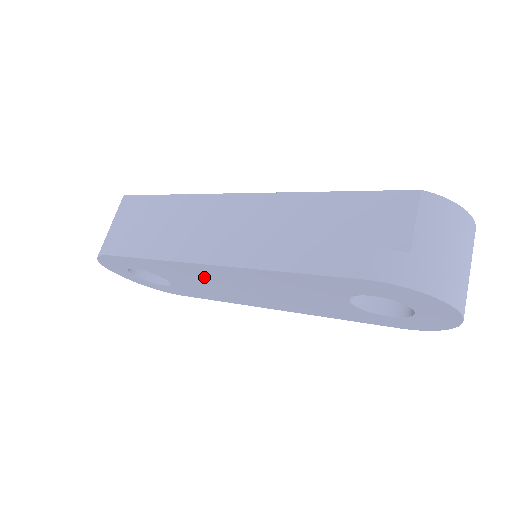
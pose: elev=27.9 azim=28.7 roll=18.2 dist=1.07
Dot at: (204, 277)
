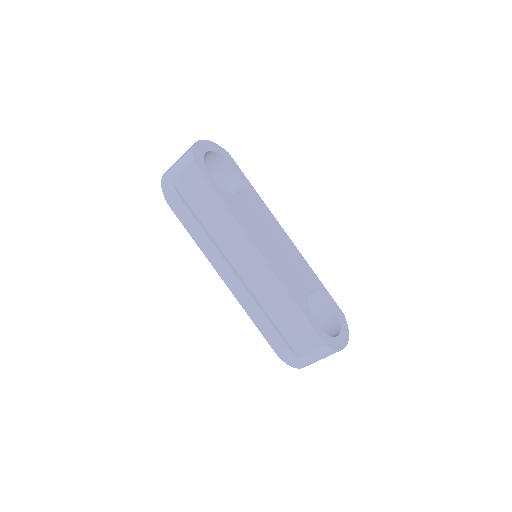
Dot at: occluded
